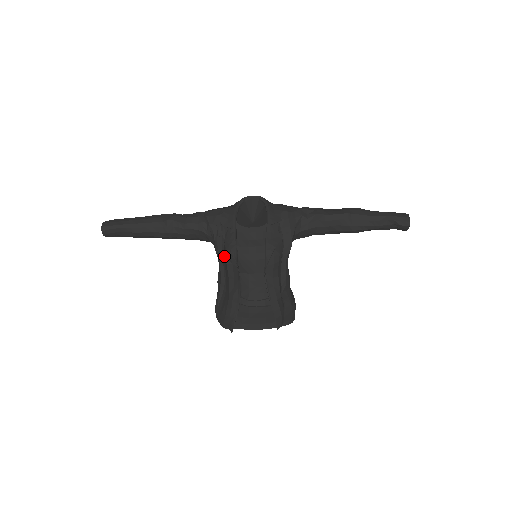
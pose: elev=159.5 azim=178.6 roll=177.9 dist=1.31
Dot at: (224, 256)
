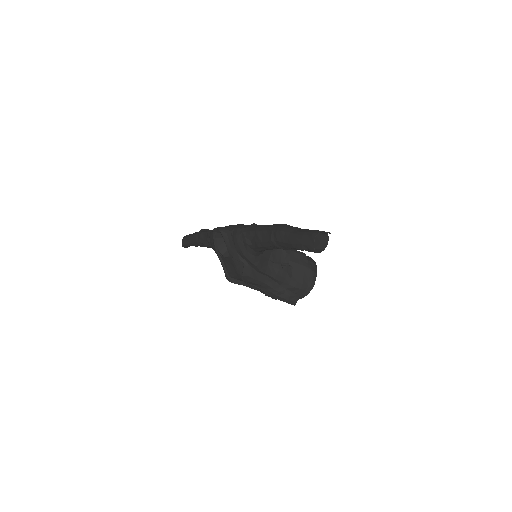
Dot at: occluded
